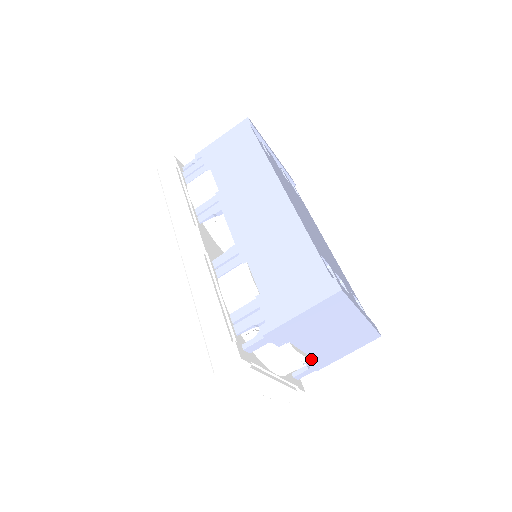
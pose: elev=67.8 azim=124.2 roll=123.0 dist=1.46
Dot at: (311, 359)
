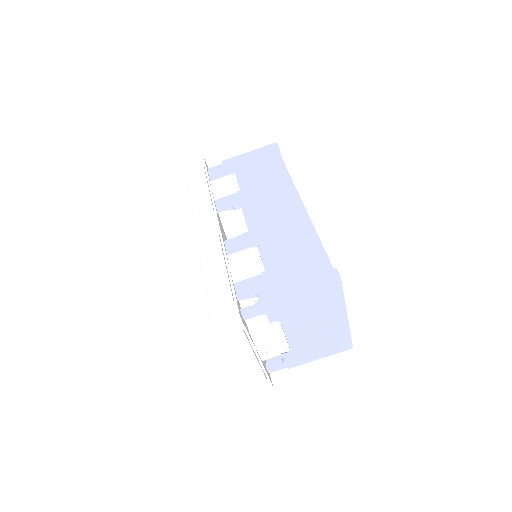
Dot at: (289, 351)
